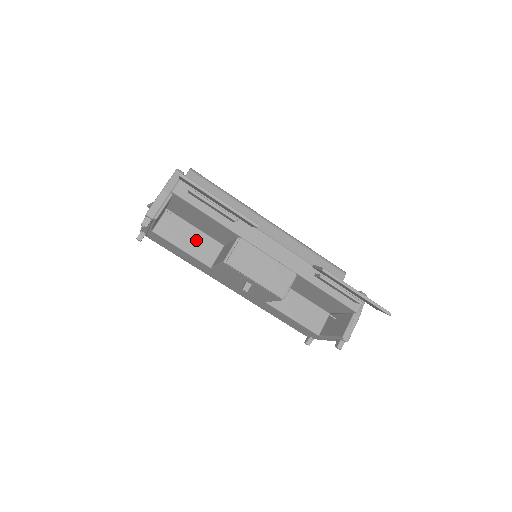
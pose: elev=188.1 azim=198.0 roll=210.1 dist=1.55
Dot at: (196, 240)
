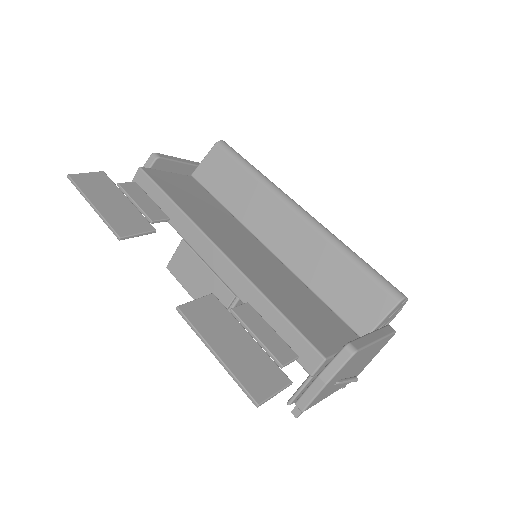
Dot at: occluded
